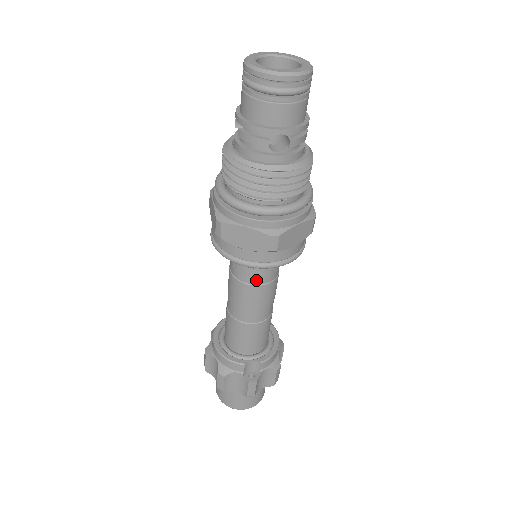
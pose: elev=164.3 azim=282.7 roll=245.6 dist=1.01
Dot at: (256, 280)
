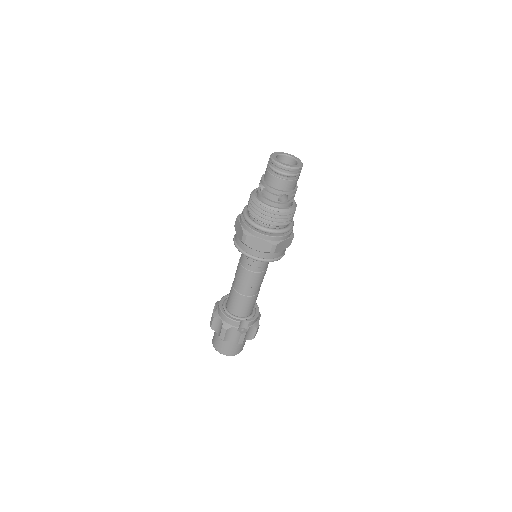
Dot at: (256, 269)
